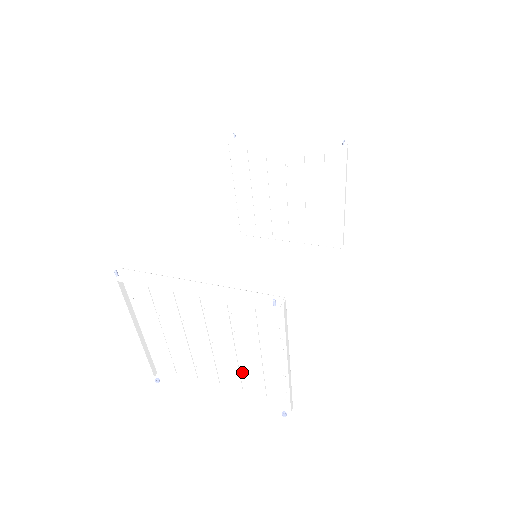
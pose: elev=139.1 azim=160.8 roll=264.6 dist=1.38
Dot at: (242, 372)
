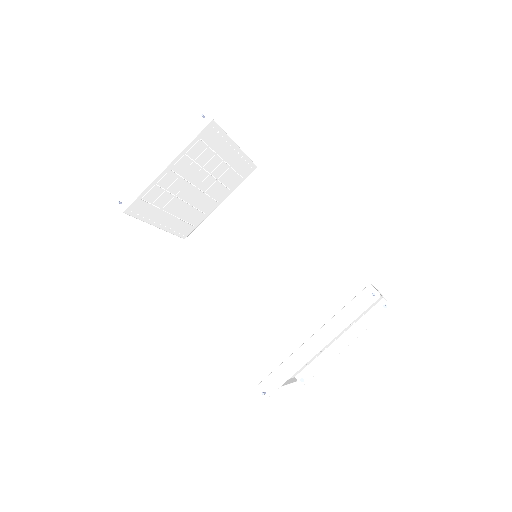
Dot at: occluded
